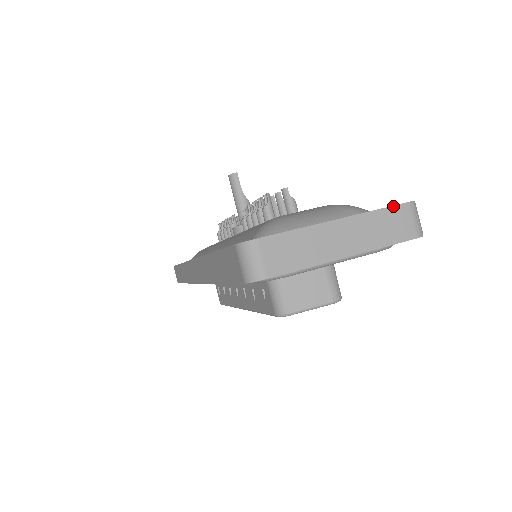
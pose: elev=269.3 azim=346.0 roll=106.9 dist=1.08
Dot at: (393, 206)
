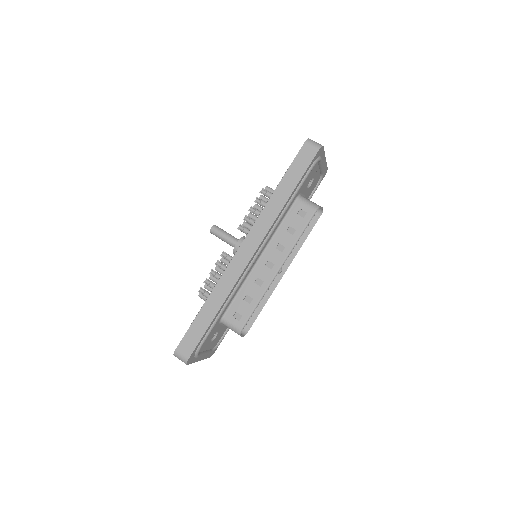
Dot at: occluded
